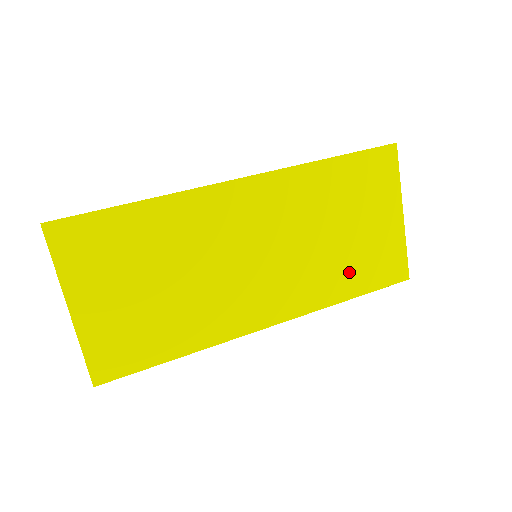
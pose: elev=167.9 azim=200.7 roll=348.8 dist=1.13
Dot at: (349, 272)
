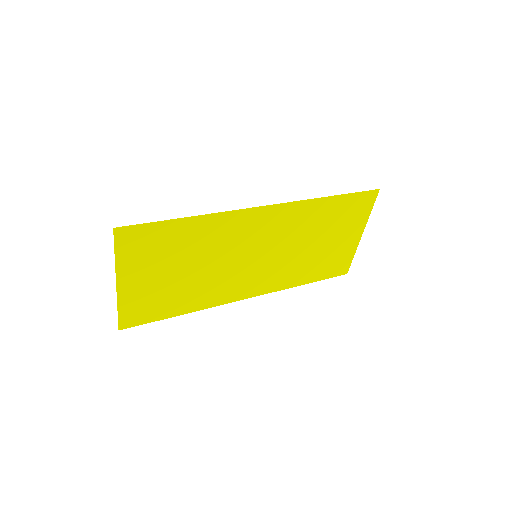
Dot at: (312, 268)
